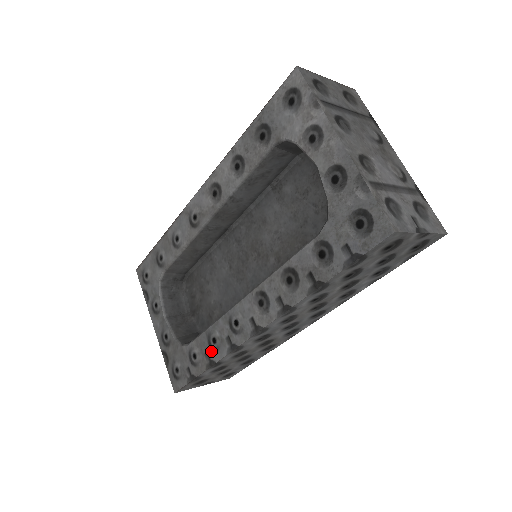
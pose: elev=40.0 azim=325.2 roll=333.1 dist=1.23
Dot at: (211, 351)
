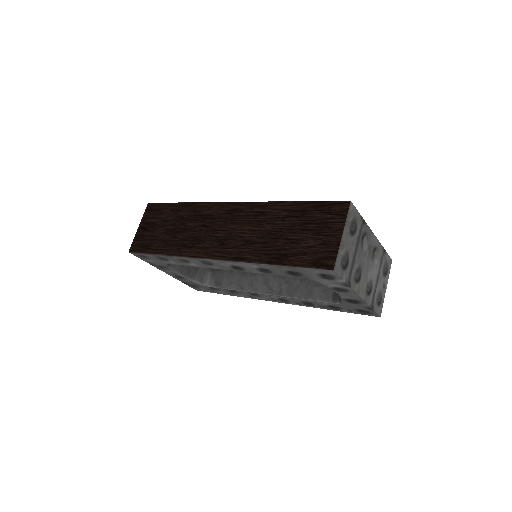
Dot at: (234, 294)
